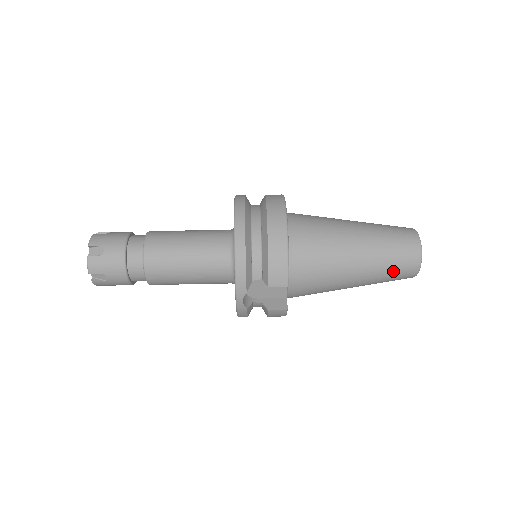
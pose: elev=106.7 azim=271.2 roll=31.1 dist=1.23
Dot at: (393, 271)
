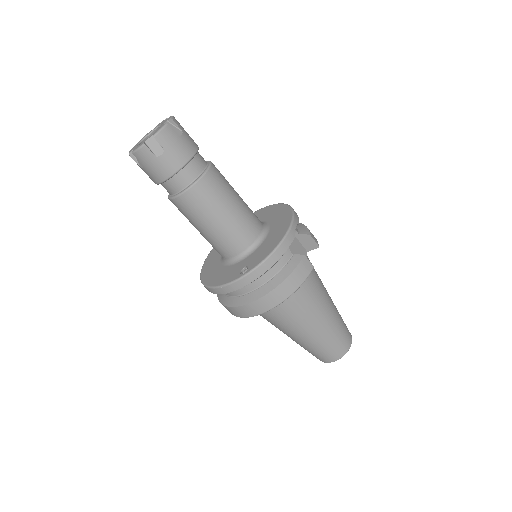
Dot at: occluded
